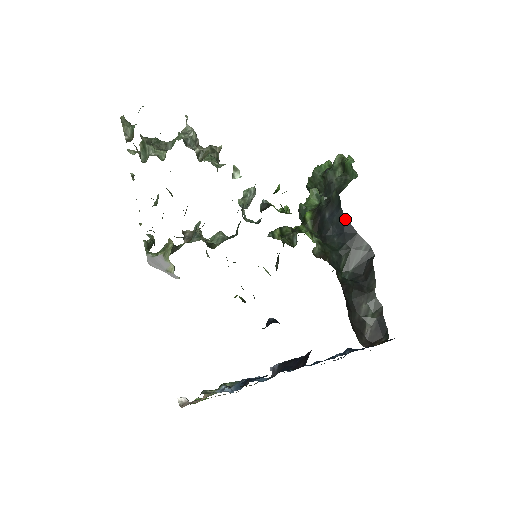
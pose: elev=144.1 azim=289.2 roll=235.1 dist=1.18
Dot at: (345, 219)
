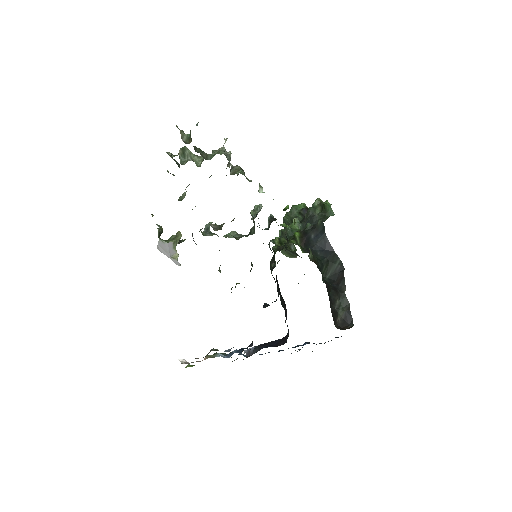
Dot at: (327, 240)
